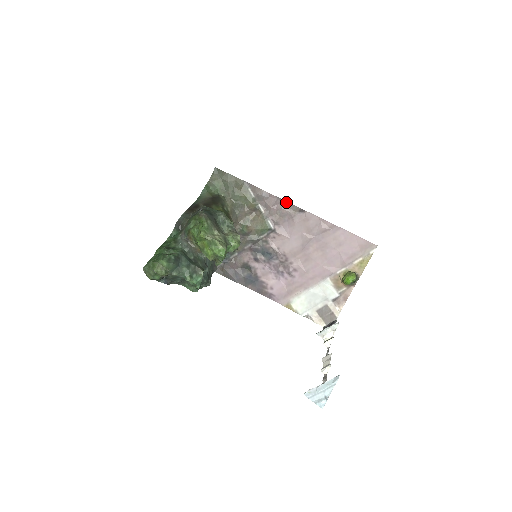
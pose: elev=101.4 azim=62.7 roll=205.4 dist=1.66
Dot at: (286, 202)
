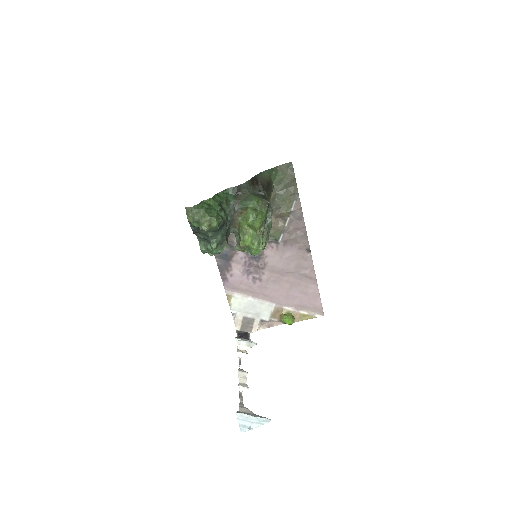
Dot at: occluded
